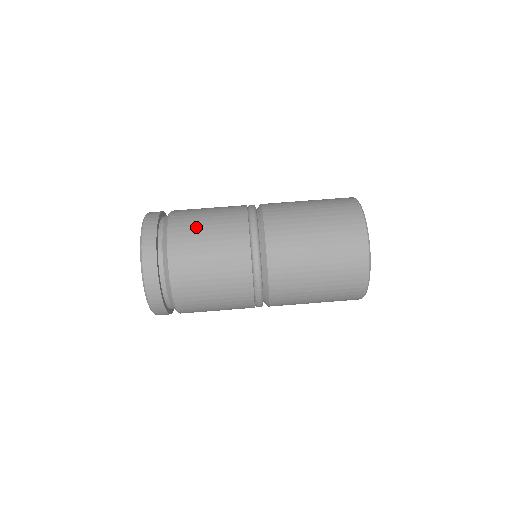
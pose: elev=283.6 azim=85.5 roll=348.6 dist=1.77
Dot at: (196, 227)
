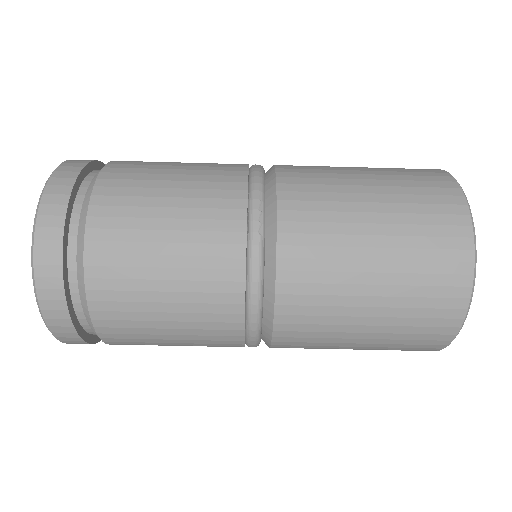
Dot at: (143, 305)
